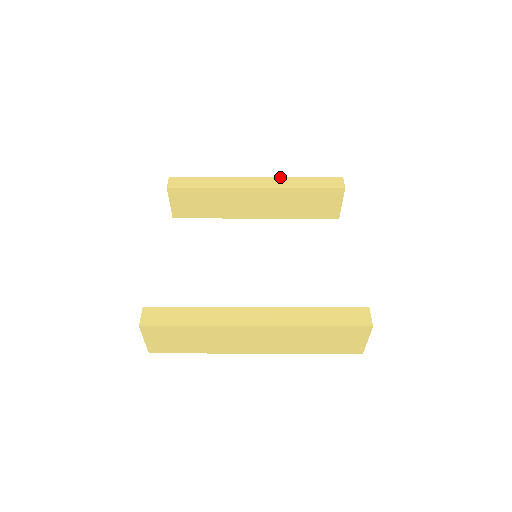
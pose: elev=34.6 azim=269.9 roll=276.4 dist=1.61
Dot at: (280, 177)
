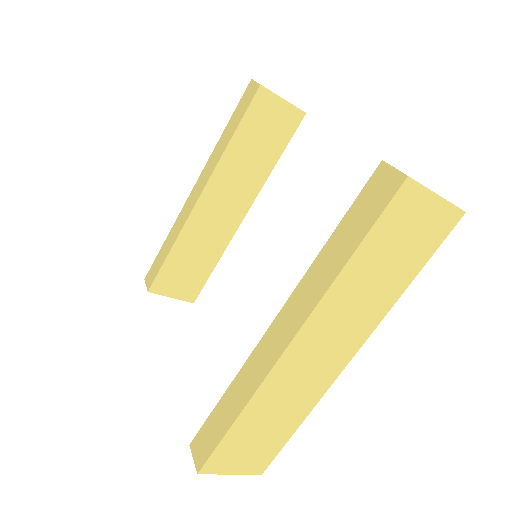
Dot at: (208, 160)
